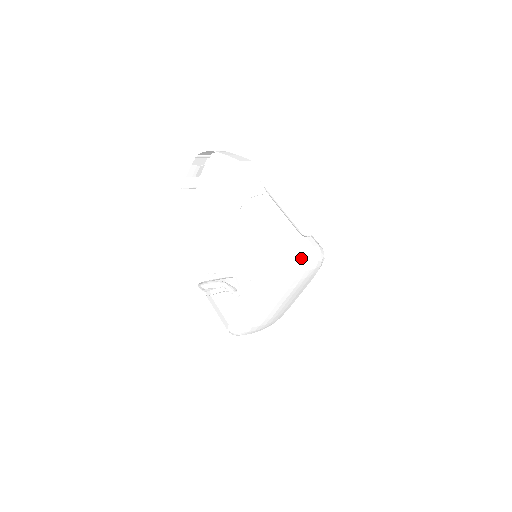
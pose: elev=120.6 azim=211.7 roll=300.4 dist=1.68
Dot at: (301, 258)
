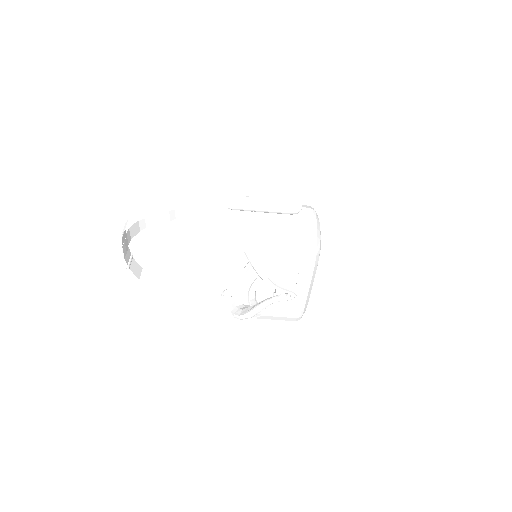
Dot at: (318, 231)
